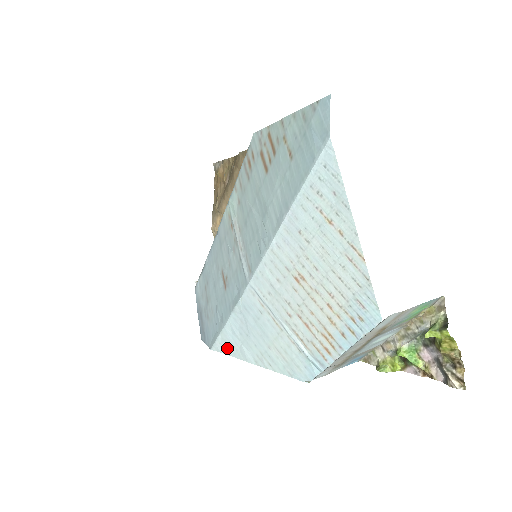
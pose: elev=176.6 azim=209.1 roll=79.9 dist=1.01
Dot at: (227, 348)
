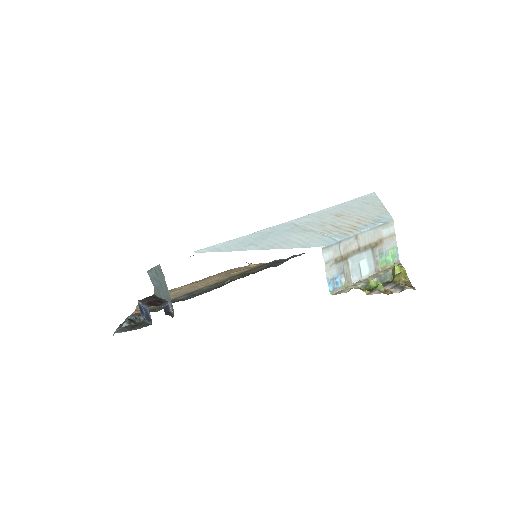
Dot at: (224, 248)
